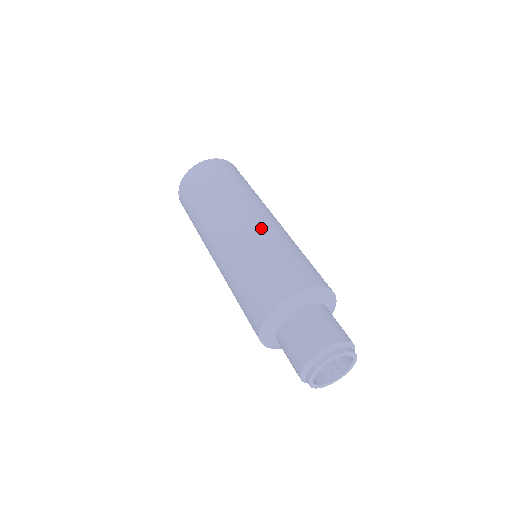
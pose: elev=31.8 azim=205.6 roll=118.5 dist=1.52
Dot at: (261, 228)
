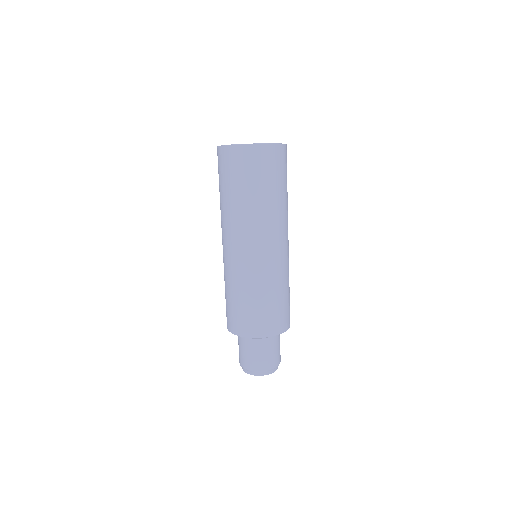
Dot at: (258, 267)
